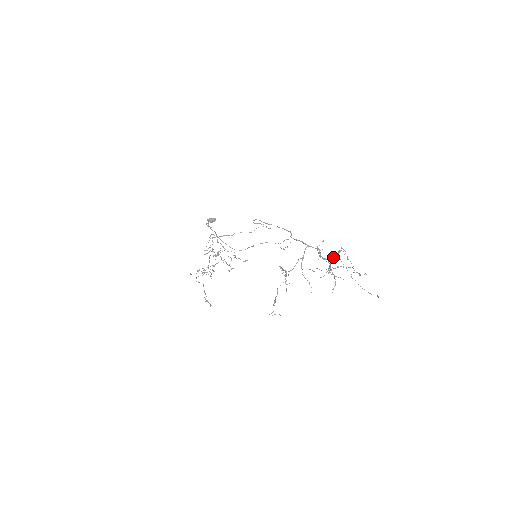
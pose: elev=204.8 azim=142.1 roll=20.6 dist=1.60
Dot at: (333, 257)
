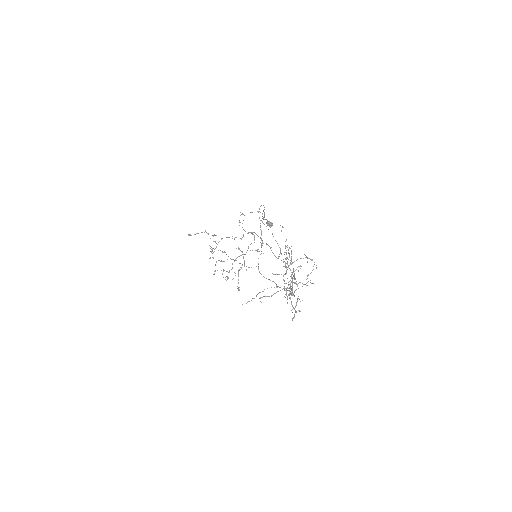
Dot at: occluded
